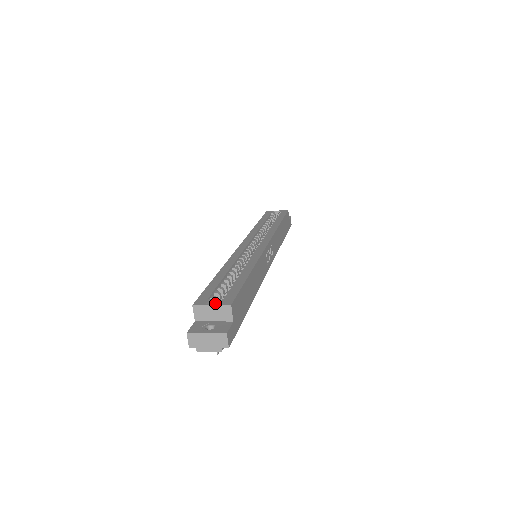
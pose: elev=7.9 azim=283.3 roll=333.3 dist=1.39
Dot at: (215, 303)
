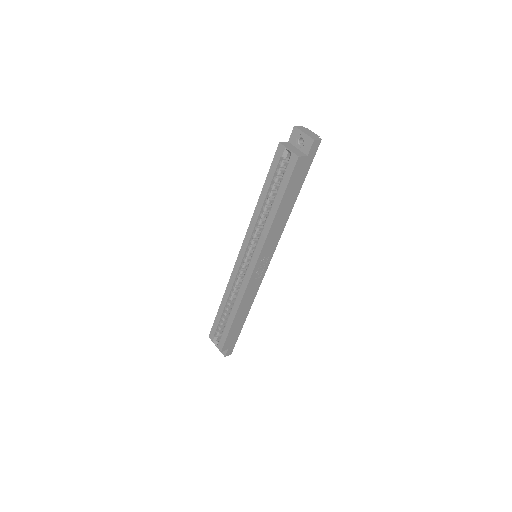
Dot at: (220, 334)
